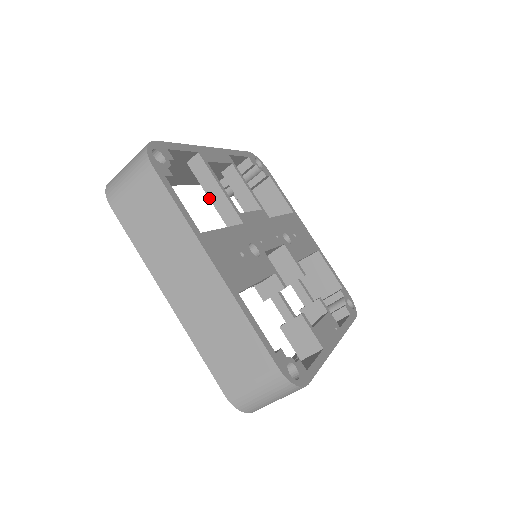
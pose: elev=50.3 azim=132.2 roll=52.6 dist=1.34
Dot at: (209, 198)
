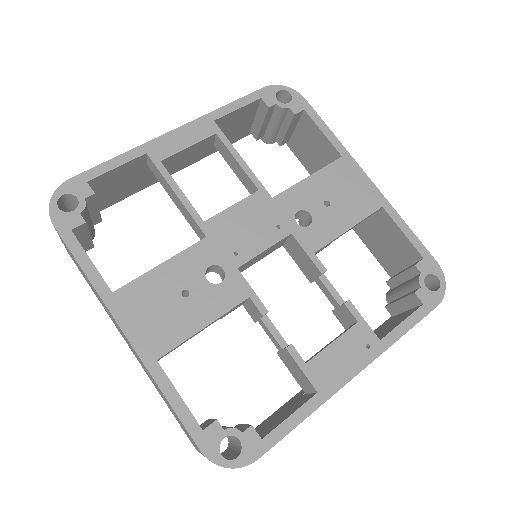
Dot at: (175, 204)
